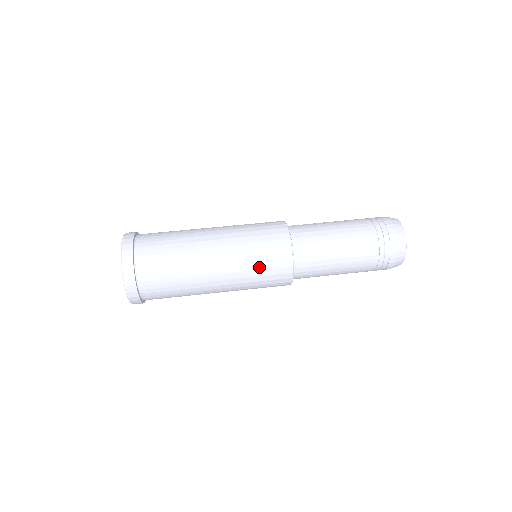
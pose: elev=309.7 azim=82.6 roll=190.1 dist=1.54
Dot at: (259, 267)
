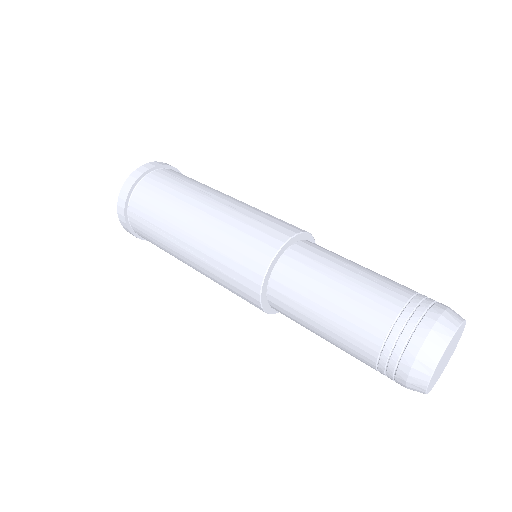
Dot at: (245, 229)
